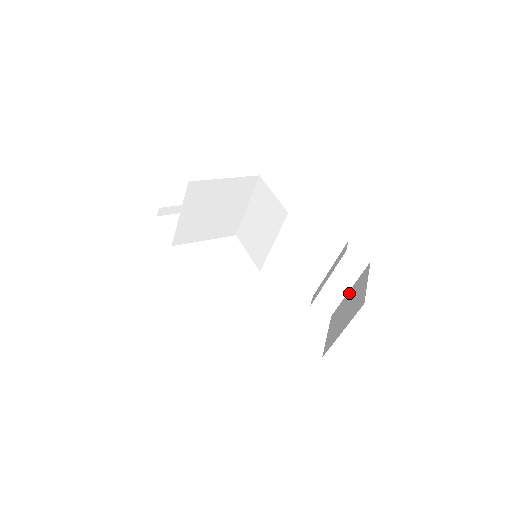
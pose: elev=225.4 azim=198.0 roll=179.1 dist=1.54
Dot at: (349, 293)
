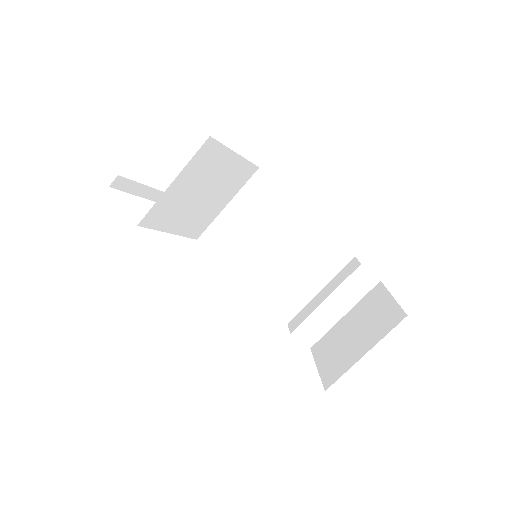
Dot at: (347, 317)
